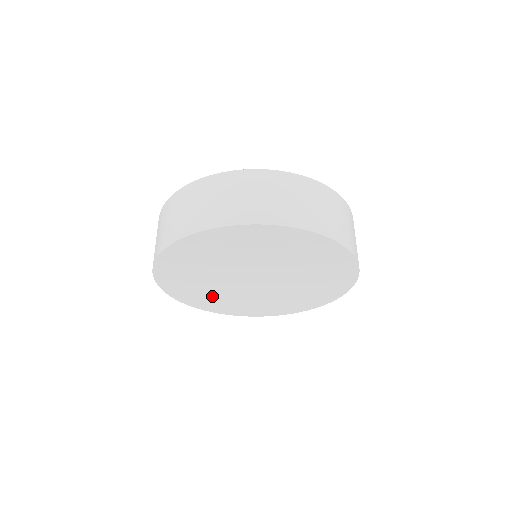
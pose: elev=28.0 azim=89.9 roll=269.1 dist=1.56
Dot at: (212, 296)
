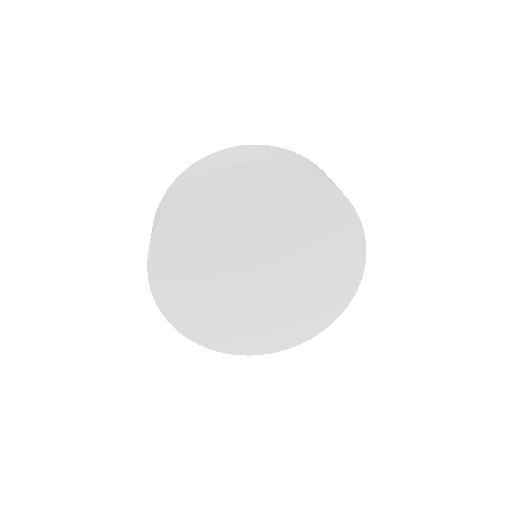
Dot at: (200, 300)
